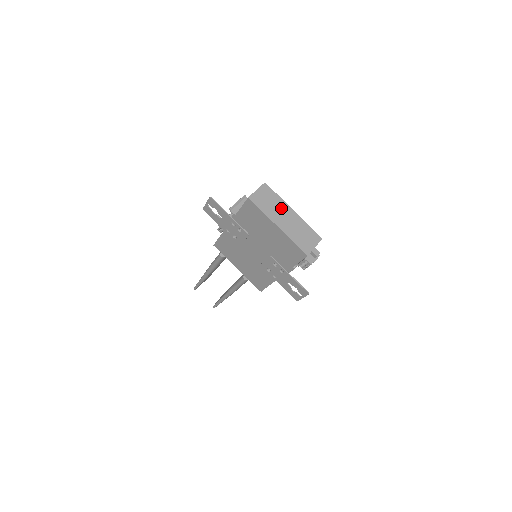
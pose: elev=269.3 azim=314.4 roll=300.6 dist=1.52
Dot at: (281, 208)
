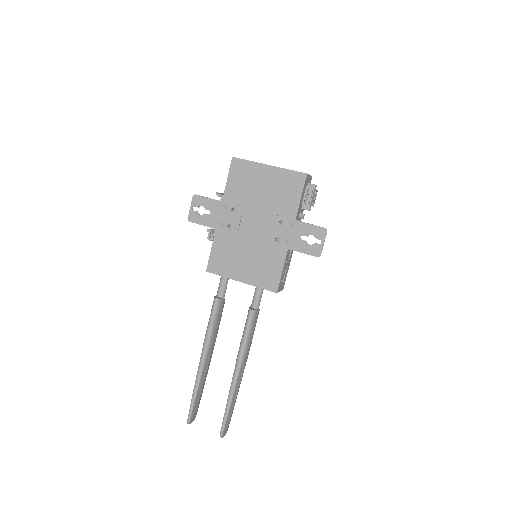
Dot at: occluded
